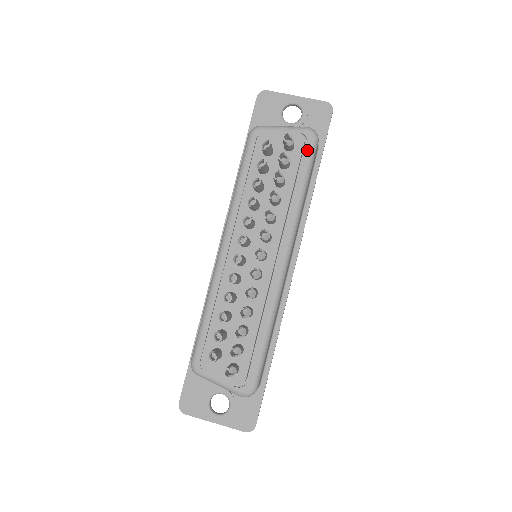
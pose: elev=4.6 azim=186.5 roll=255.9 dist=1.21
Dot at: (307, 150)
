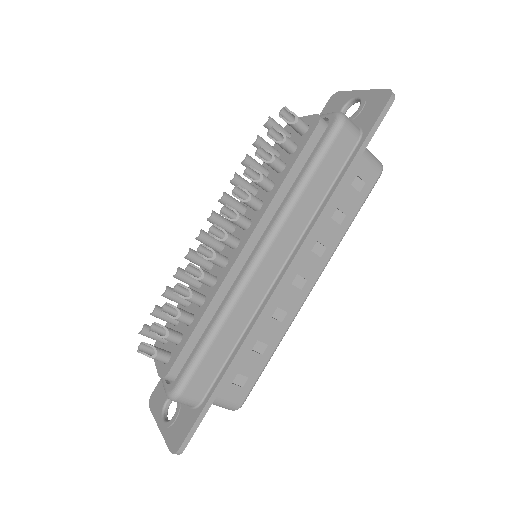
Dot at: (324, 134)
